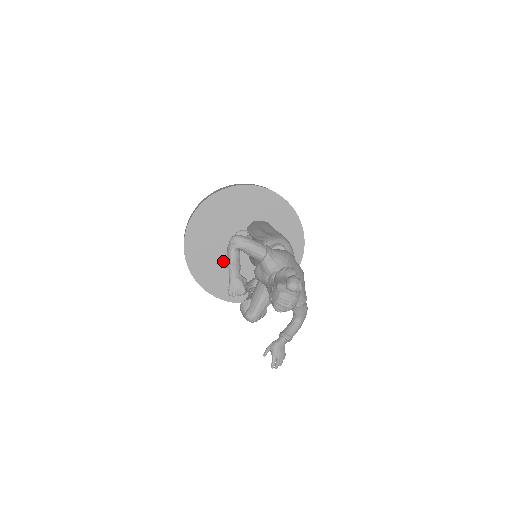
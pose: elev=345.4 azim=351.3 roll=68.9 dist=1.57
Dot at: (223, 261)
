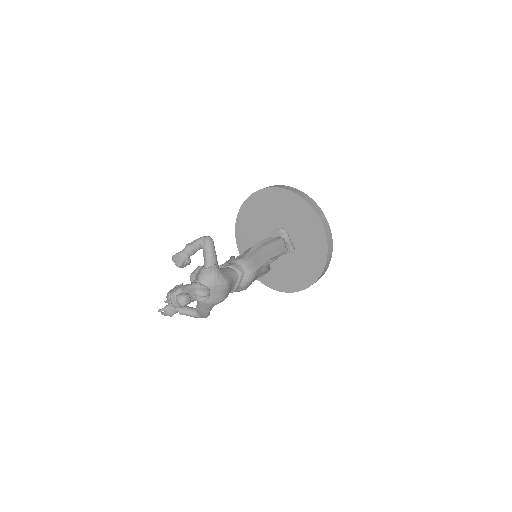
Dot at: (259, 231)
